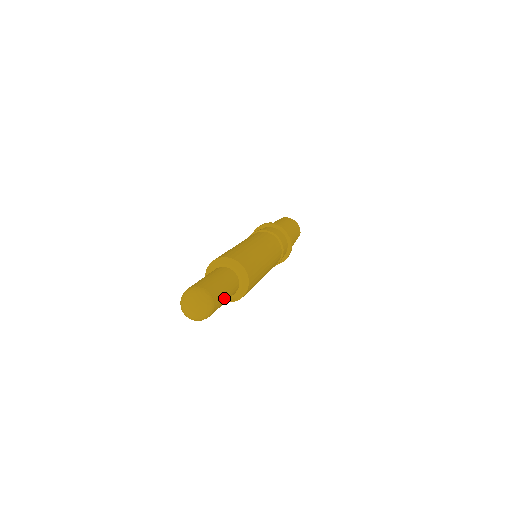
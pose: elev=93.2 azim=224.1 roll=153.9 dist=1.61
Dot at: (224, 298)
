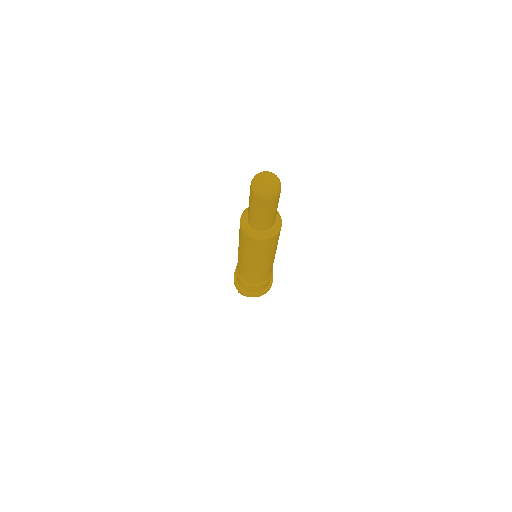
Dot at: occluded
